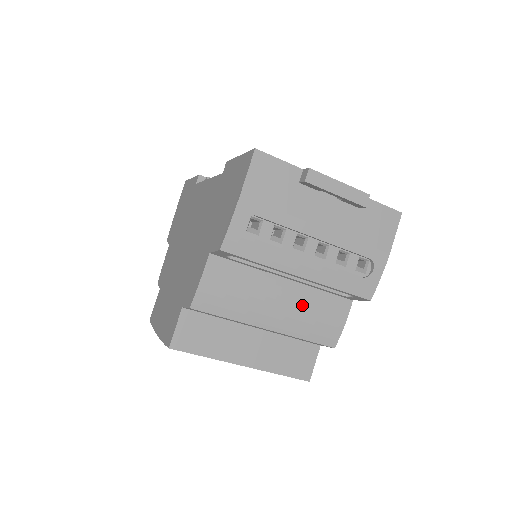
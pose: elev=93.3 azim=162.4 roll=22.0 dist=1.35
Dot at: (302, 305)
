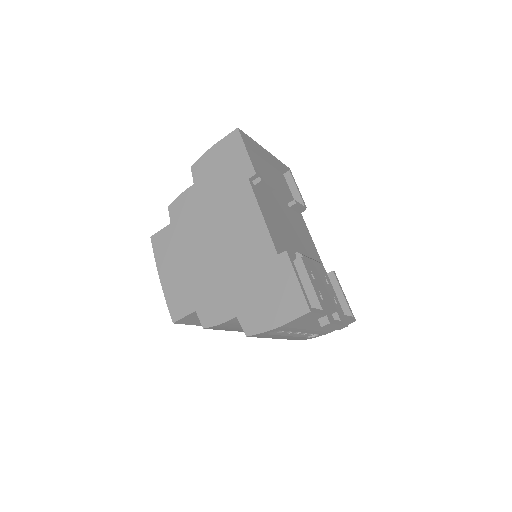
Dot at: occluded
